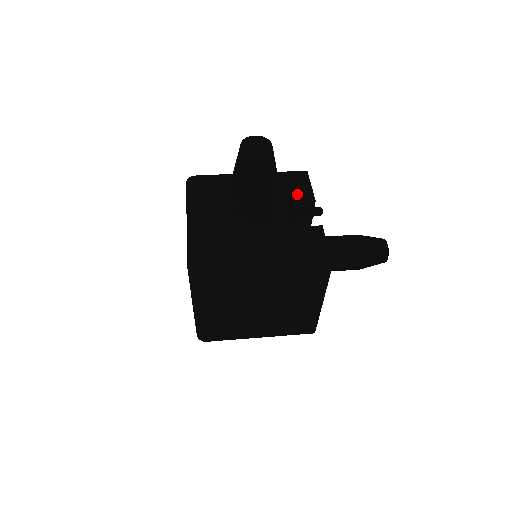
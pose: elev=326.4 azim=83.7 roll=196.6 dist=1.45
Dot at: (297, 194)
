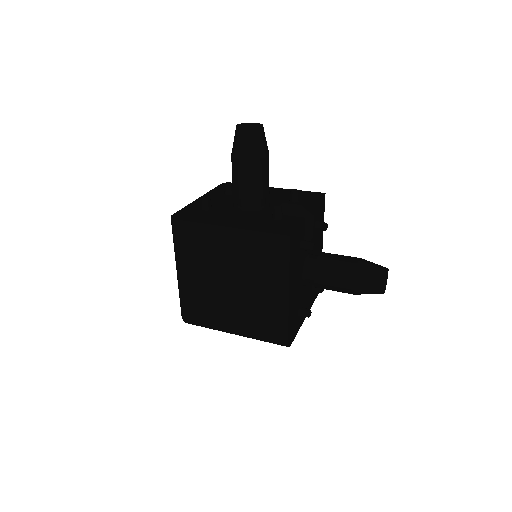
Dot at: (302, 201)
